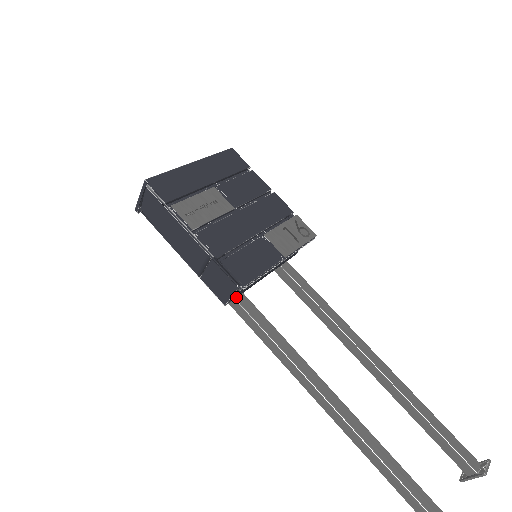
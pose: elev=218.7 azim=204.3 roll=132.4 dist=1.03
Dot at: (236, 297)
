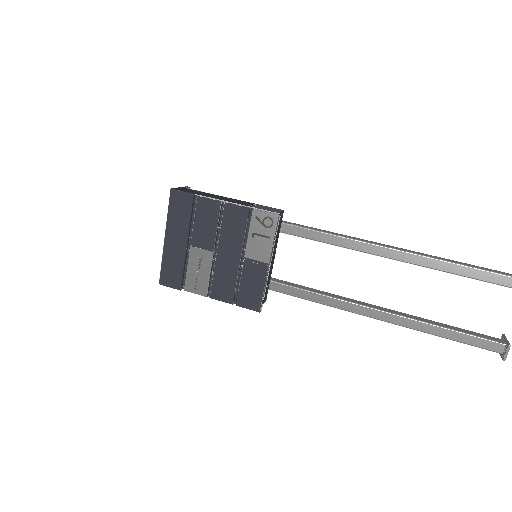
Dot at: (268, 289)
